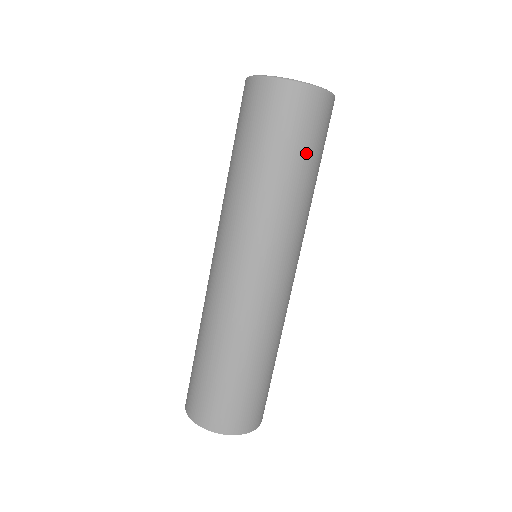
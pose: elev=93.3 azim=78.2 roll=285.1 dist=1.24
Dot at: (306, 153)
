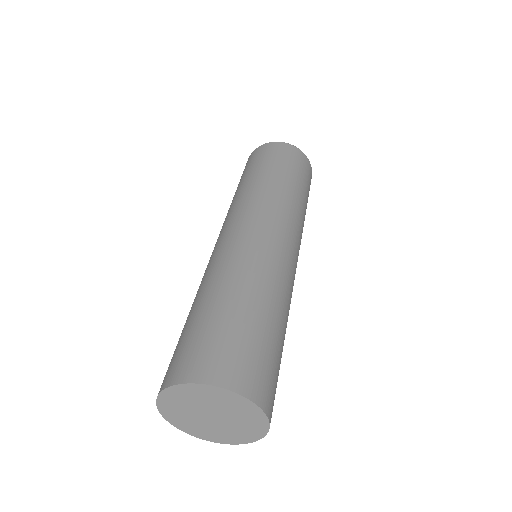
Dot at: (297, 175)
